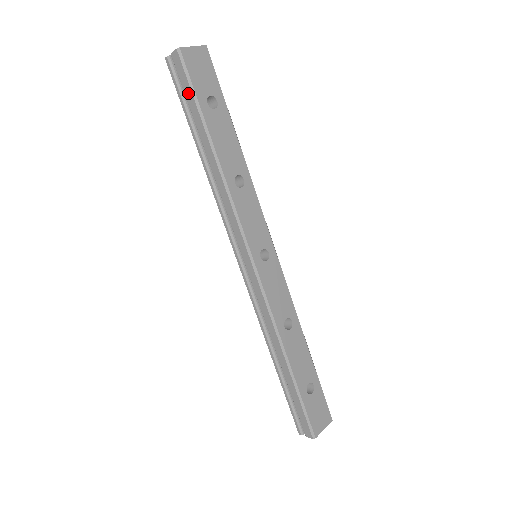
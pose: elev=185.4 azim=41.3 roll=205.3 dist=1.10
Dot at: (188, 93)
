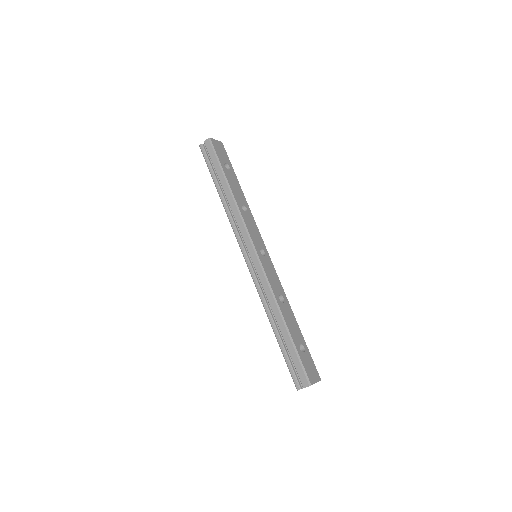
Dot at: (214, 160)
